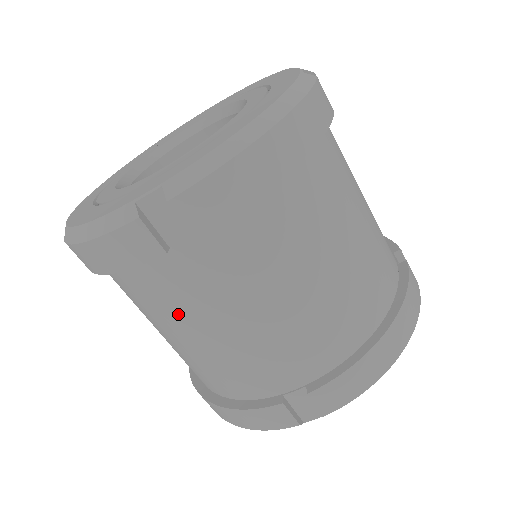
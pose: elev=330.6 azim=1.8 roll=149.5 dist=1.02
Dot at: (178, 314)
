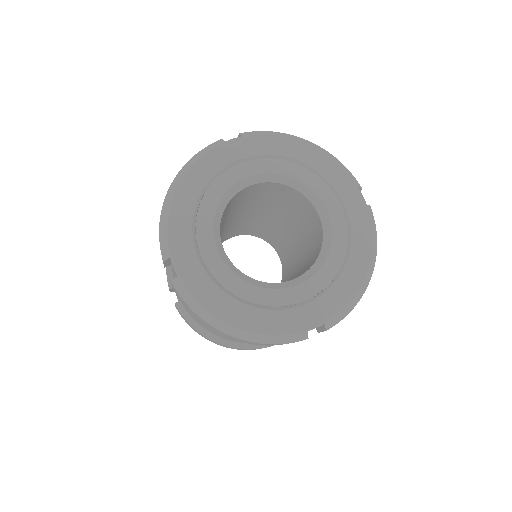
Dot at: occluded
